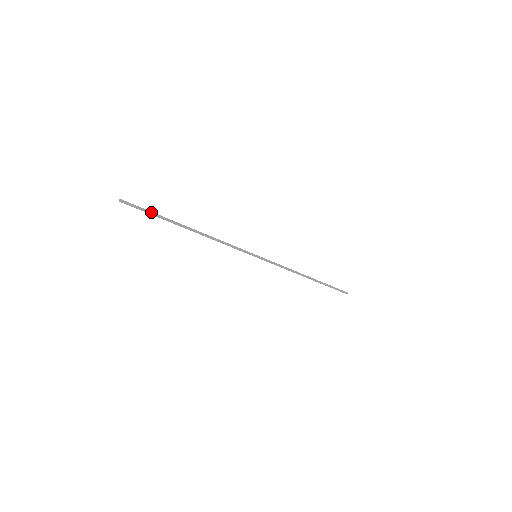
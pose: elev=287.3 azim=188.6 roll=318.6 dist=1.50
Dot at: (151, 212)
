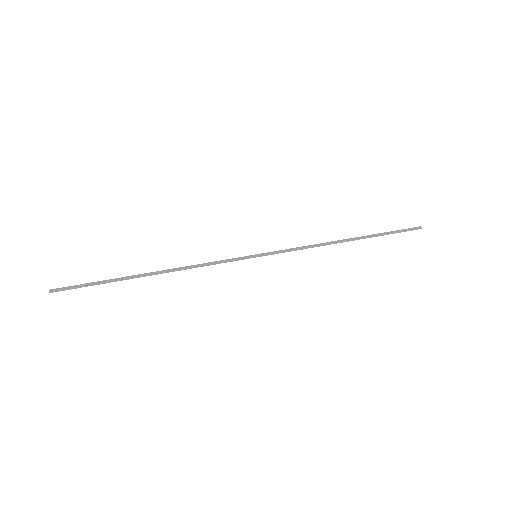
Dot at: (93, 284)
